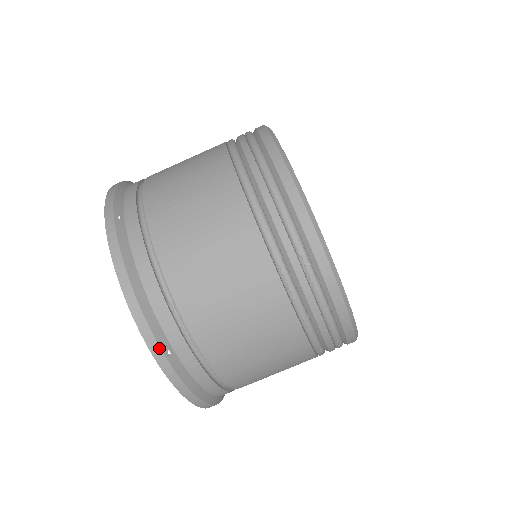
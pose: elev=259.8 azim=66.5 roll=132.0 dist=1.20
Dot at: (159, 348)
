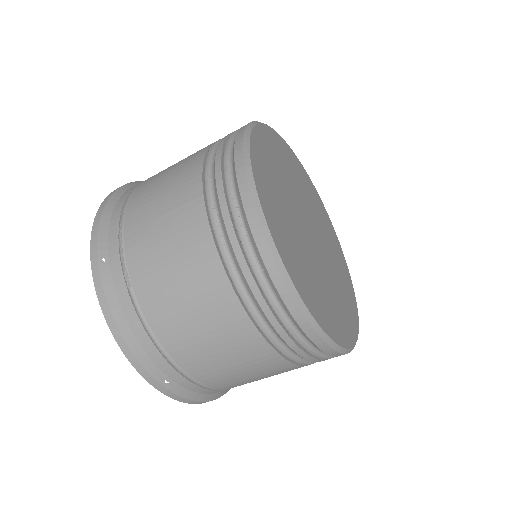
Dot at: occluded
